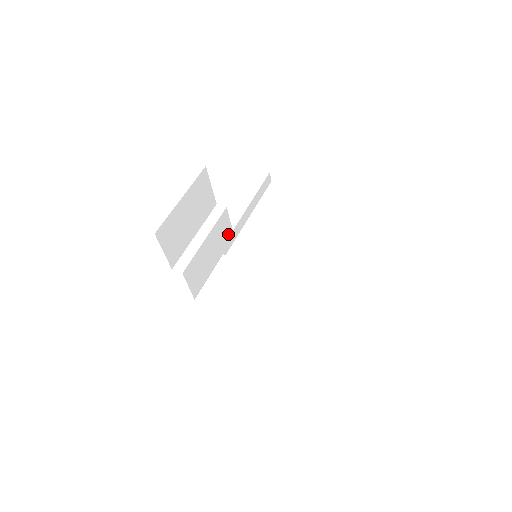
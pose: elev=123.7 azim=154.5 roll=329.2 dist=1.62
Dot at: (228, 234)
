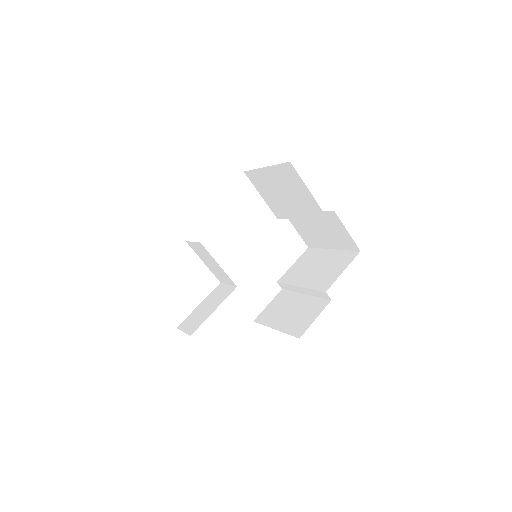
Dot at: occluded
